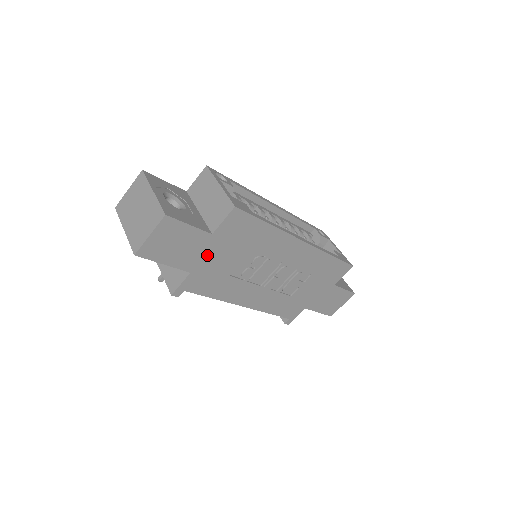
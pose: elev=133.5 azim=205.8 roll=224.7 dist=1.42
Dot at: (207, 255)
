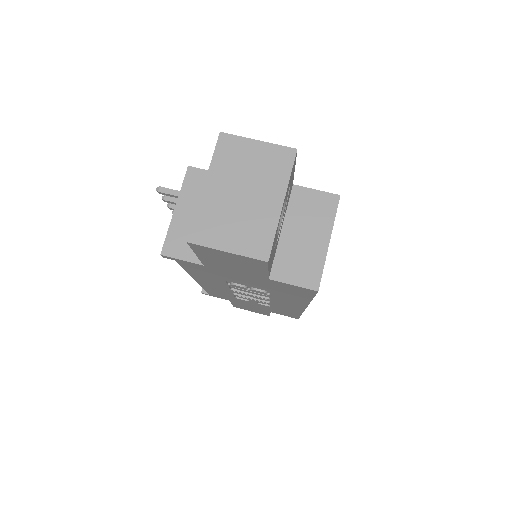
Dot at: (238, 274)
